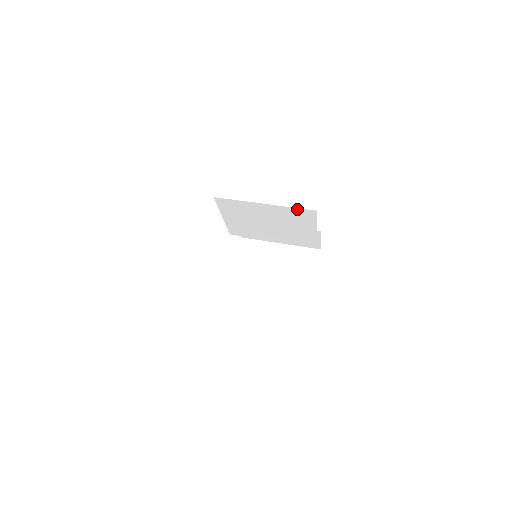
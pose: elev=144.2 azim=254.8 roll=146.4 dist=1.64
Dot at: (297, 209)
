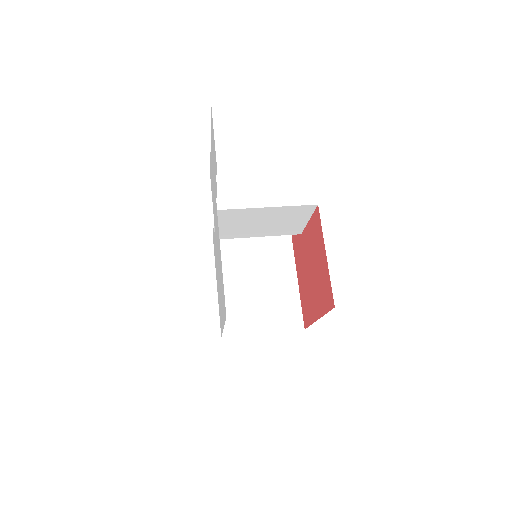
Dot at: (299, 206)
